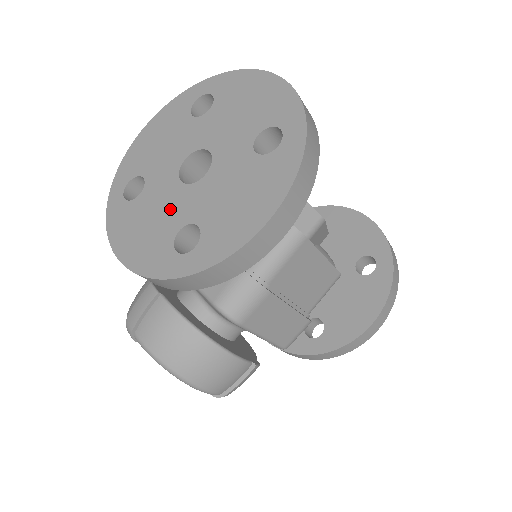
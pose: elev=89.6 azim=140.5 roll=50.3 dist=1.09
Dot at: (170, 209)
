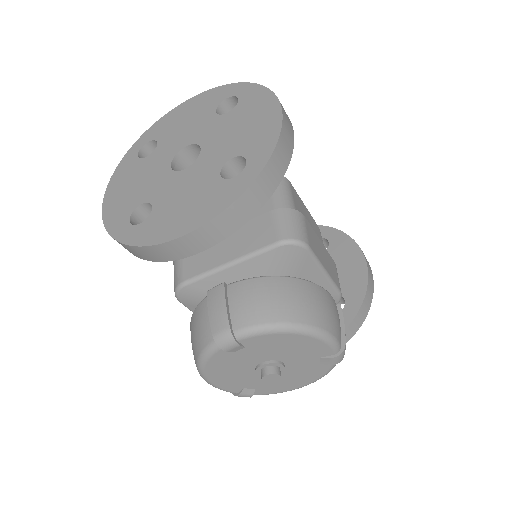
Dot at: (195, 180)
